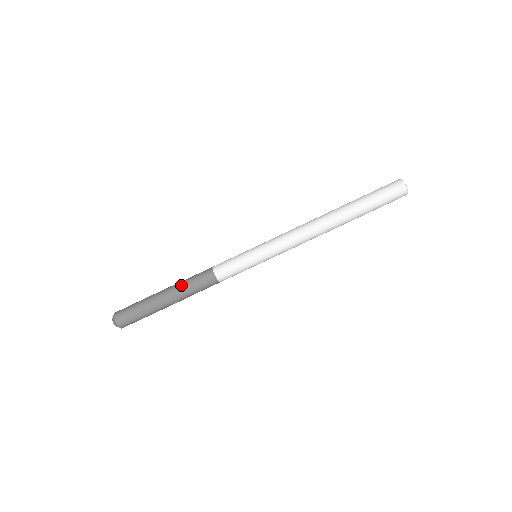
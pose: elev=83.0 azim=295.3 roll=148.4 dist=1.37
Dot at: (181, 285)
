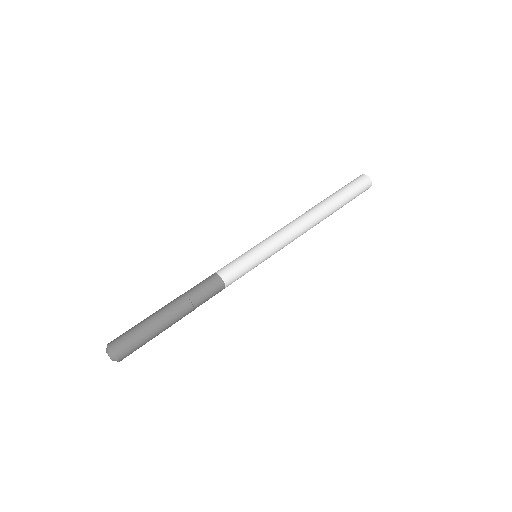
Dot at: occluded
